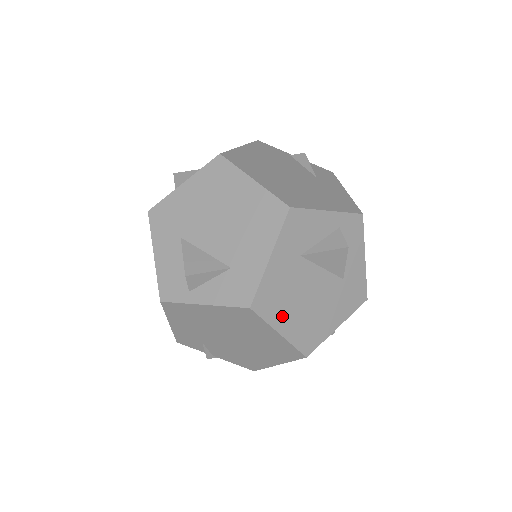
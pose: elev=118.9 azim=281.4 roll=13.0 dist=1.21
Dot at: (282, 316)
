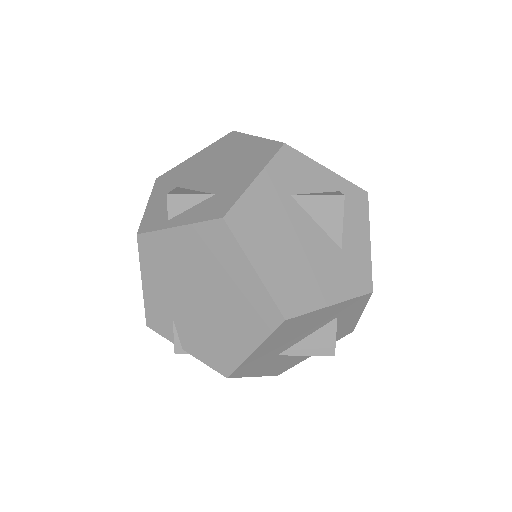
Dot at: (260, 249)
